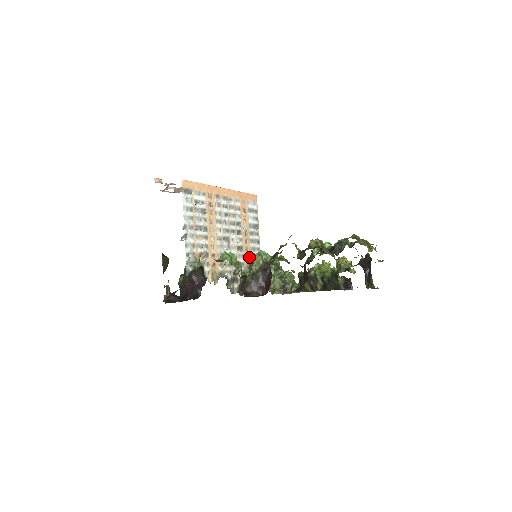
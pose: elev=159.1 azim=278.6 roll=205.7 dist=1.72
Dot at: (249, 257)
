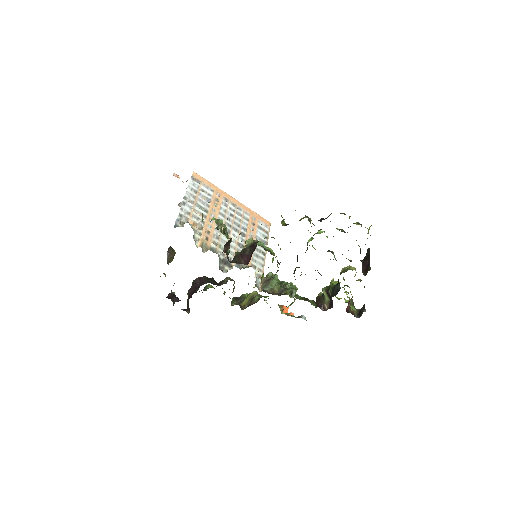
Dot at: occluded
